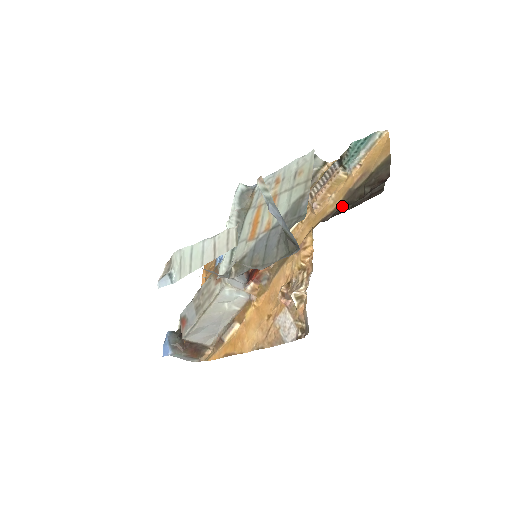
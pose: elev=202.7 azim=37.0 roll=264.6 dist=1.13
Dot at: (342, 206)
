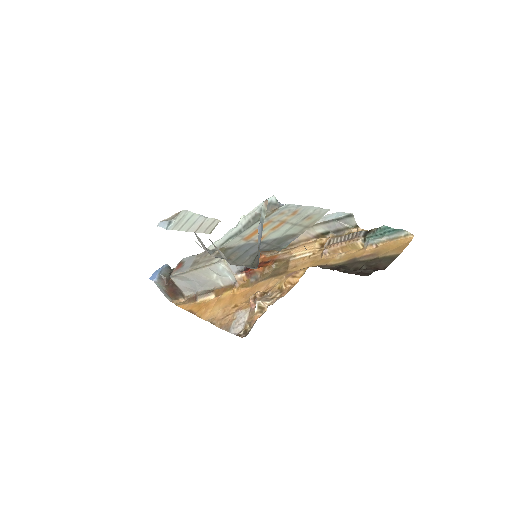
Dot at: (340, 266)
